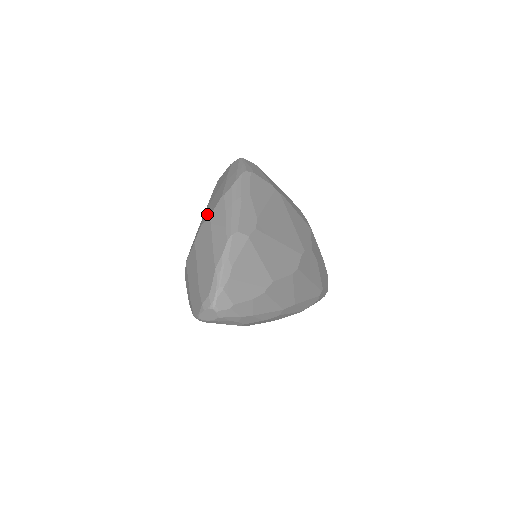
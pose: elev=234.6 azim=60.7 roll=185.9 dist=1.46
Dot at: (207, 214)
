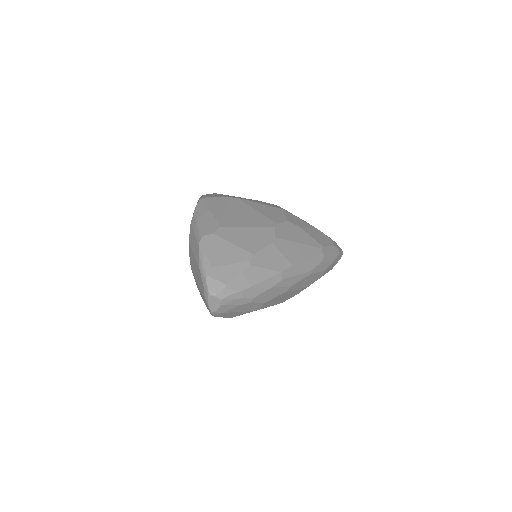
Dot at: occluded
